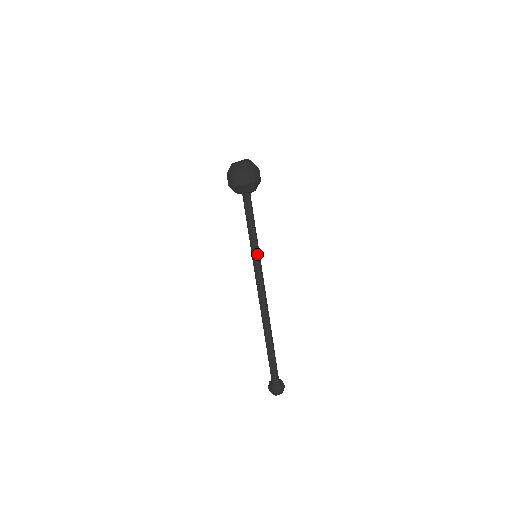
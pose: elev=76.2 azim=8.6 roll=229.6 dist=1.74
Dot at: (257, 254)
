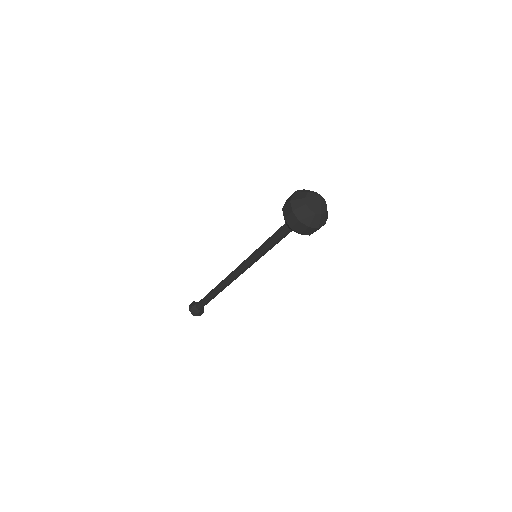
Dot at: occluded
